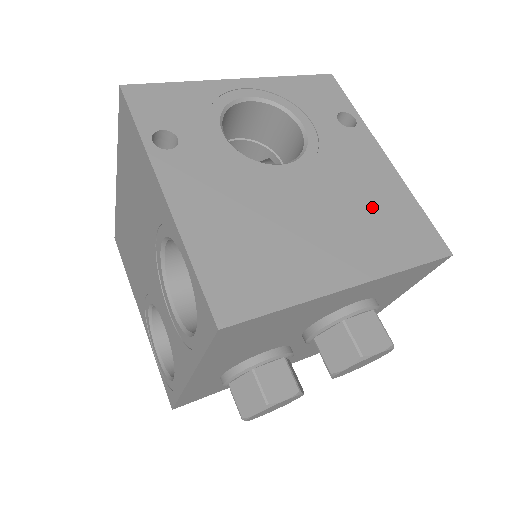
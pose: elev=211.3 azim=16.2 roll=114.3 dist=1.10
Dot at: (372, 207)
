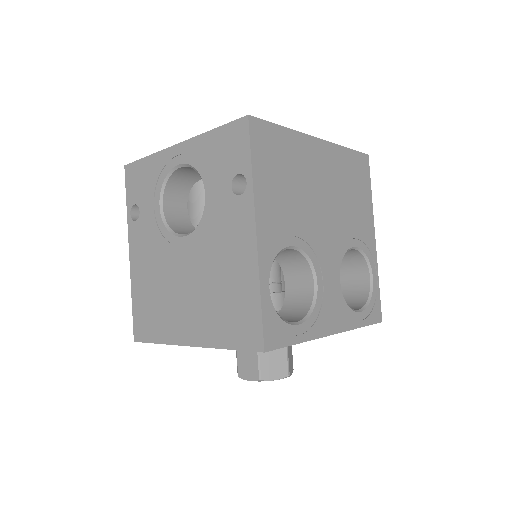
Dot at: (223, 288)
